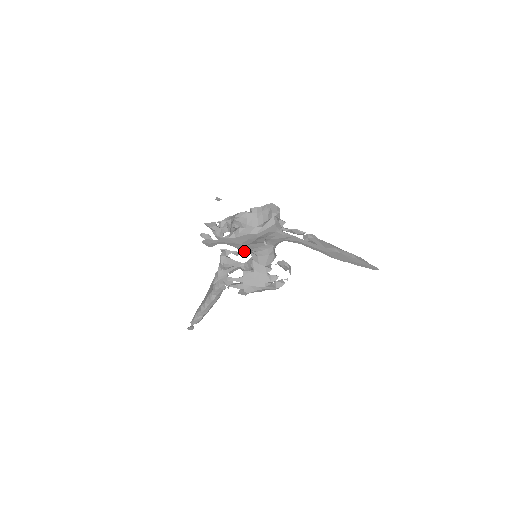
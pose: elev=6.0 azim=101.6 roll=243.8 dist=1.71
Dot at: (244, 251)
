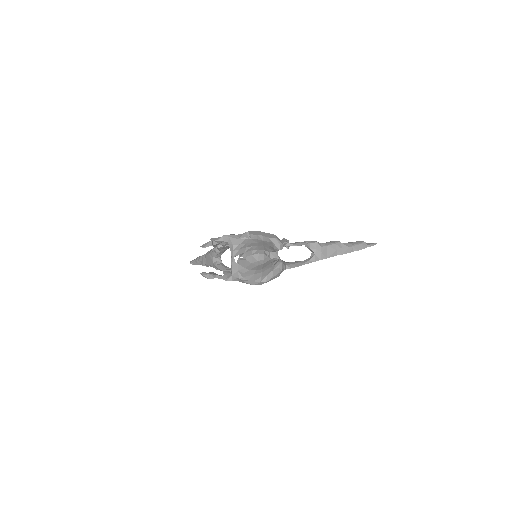
Dot at: occluded
